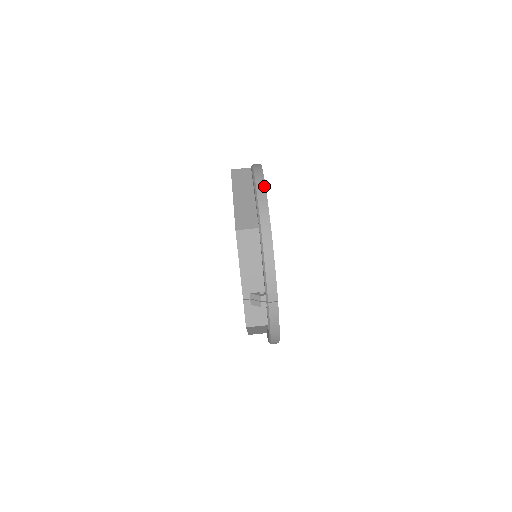
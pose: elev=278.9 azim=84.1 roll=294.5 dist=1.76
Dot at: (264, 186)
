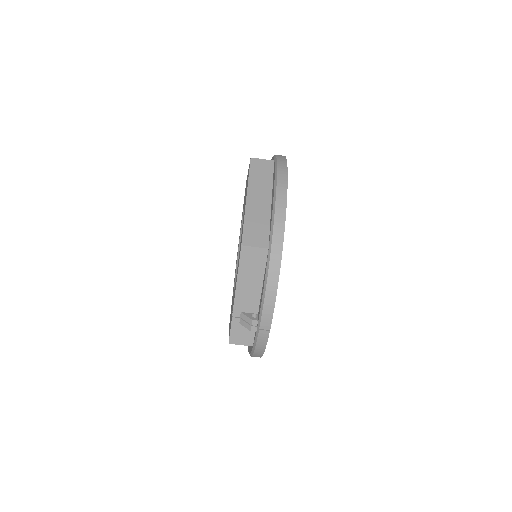
Dot at: (285, 197)
